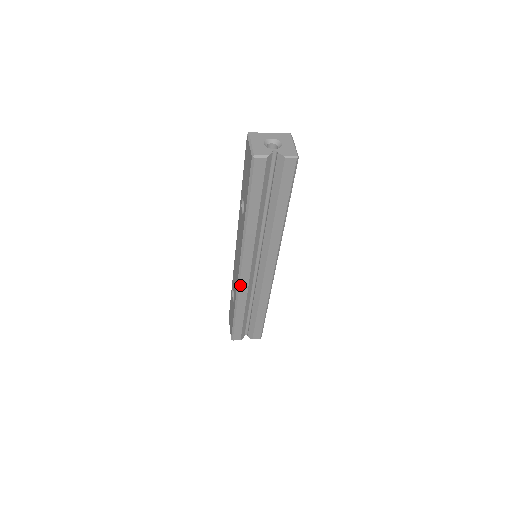
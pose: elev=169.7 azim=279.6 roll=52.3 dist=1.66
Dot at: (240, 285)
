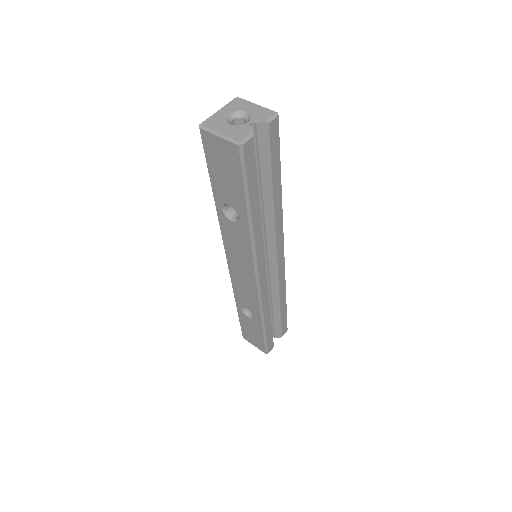
Dot at: (261, 296)
